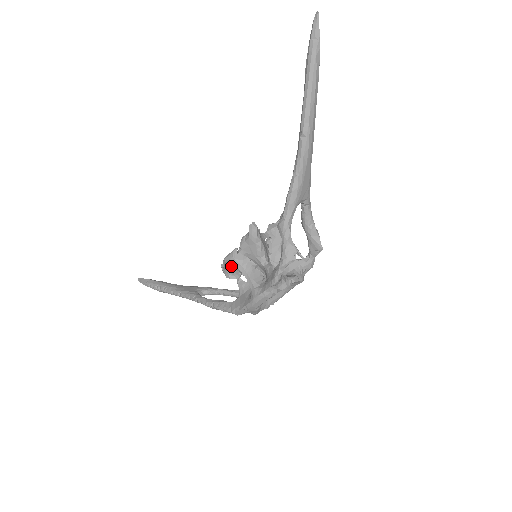
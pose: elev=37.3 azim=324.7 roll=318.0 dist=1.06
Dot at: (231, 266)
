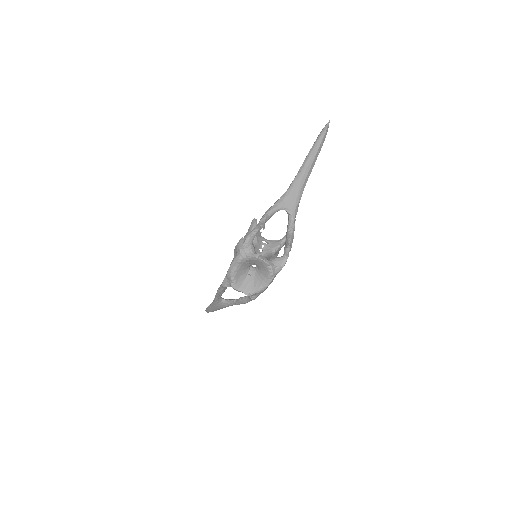
Dot at: (236, 252)
